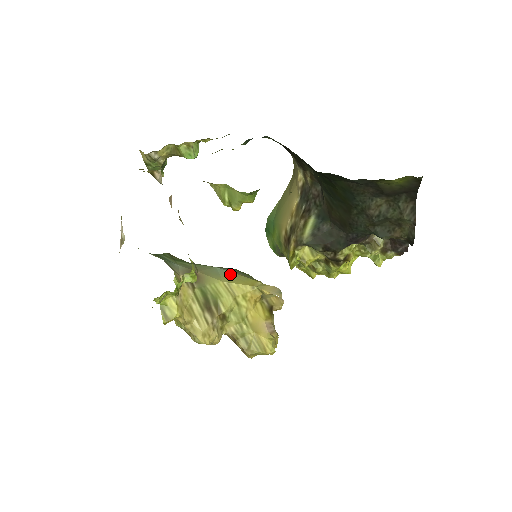
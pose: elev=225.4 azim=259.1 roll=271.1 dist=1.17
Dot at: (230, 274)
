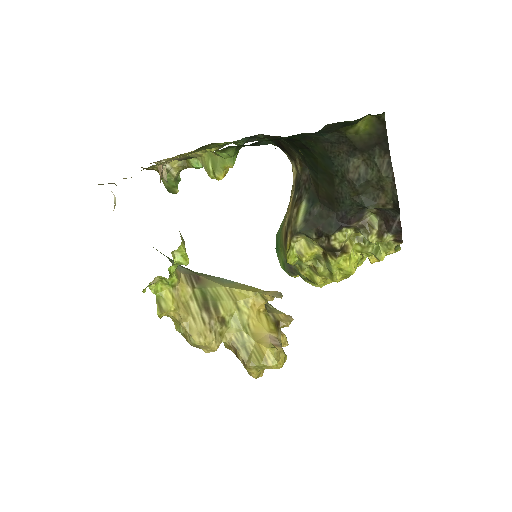
Dot at: (235, 283)
